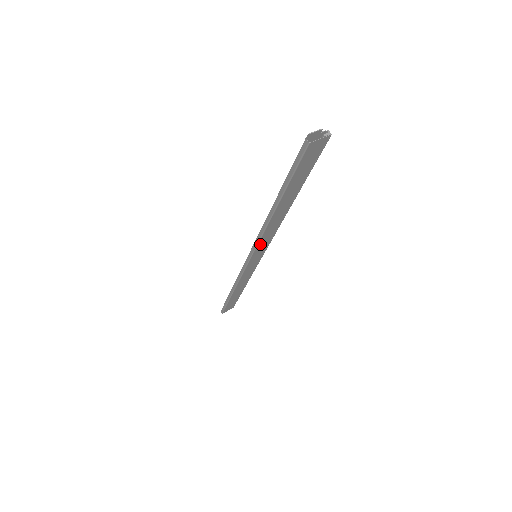
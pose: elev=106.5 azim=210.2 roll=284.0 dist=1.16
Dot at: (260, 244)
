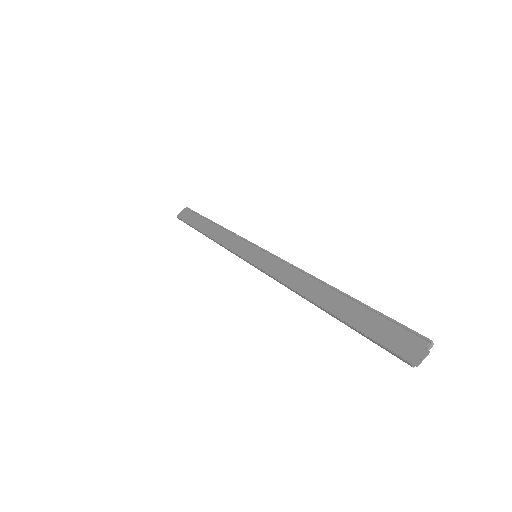
Dot at: (273, 273)
